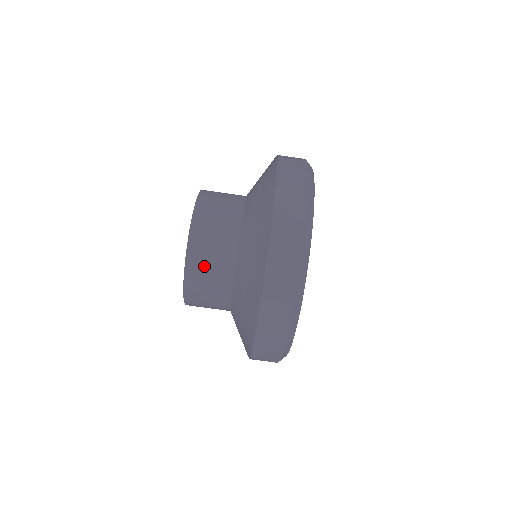
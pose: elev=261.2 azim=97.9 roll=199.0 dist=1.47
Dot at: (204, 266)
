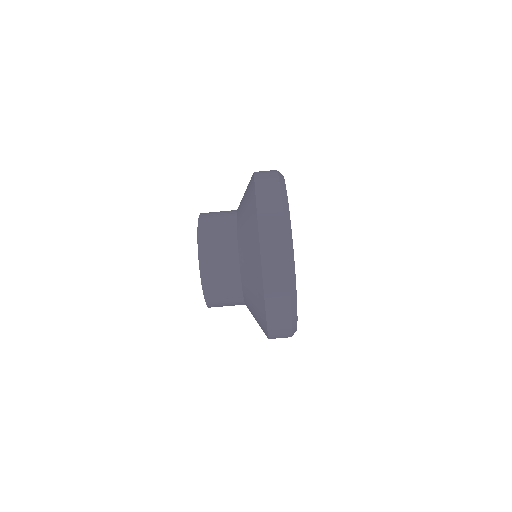
Dot at: (216, 282)
